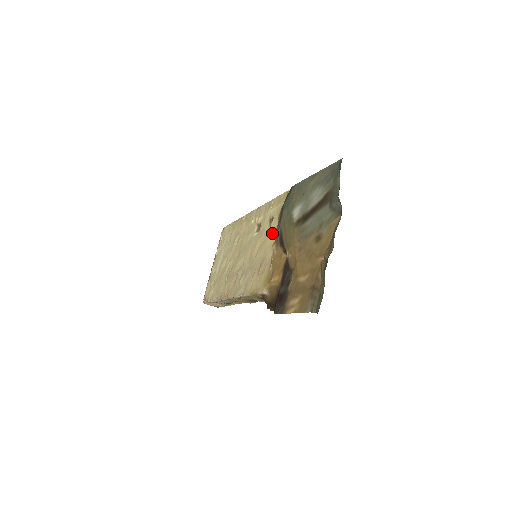
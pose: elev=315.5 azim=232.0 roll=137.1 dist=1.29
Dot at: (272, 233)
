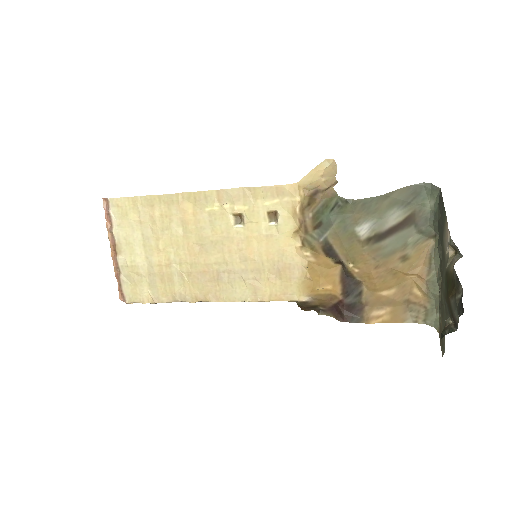
Dot at: (287, 234)
